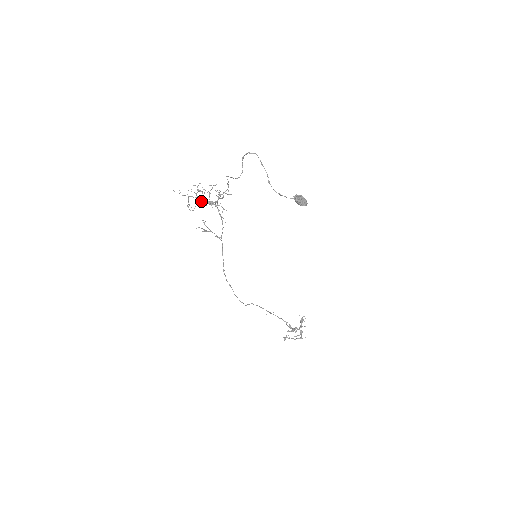
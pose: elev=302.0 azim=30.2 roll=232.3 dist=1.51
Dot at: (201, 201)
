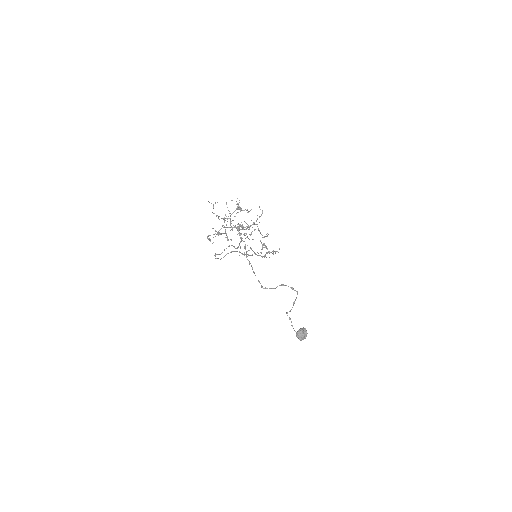
Dot at: (230, 224)
